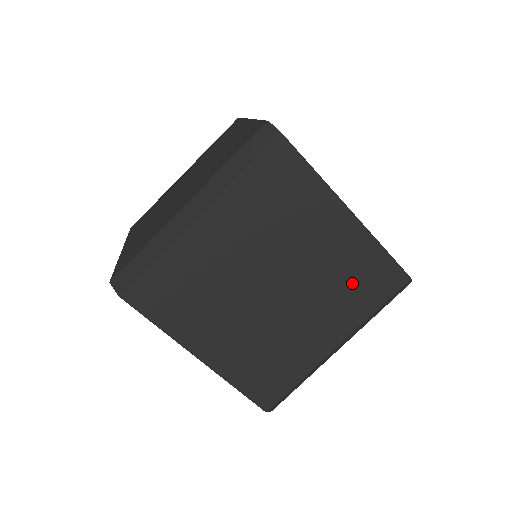
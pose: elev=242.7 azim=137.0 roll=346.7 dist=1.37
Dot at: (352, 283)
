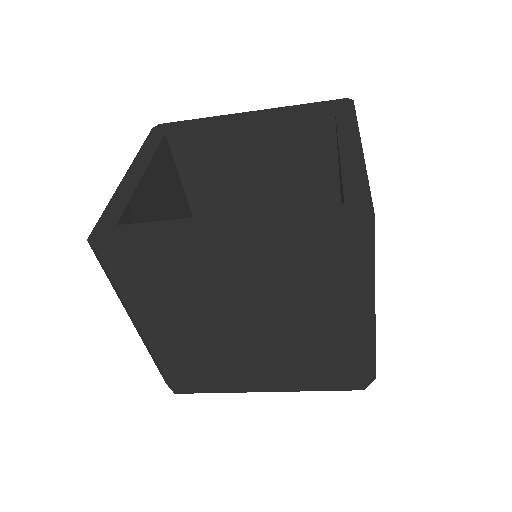
Dot at: (303, 278)
